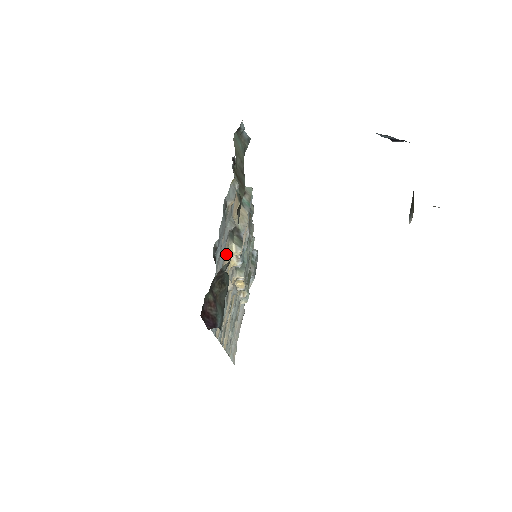
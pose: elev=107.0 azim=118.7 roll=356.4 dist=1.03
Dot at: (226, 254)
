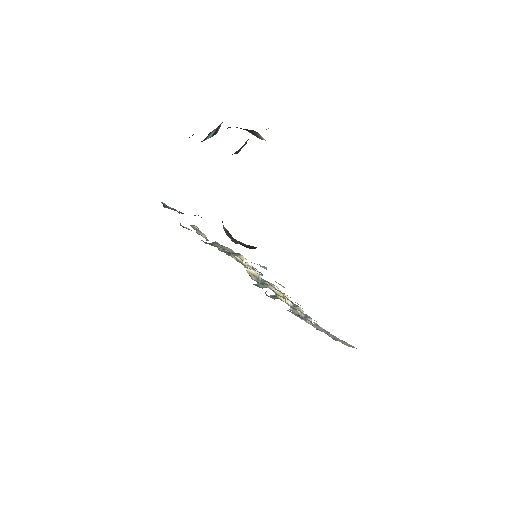
Dot at: occluded
